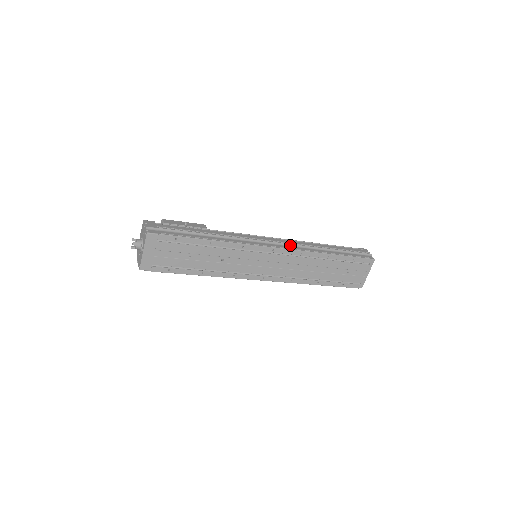
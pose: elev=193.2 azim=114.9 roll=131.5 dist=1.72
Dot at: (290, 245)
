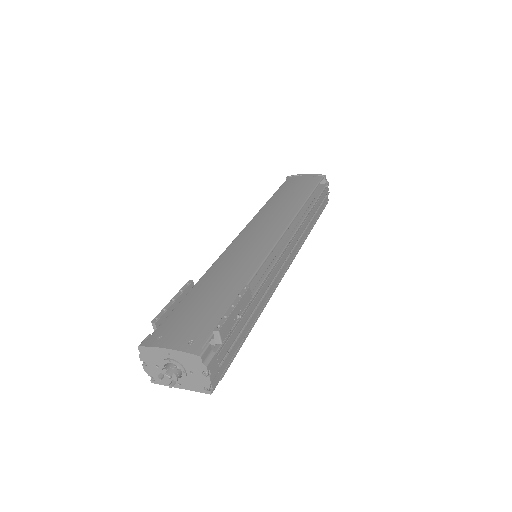
Dot at: (296, 247)
